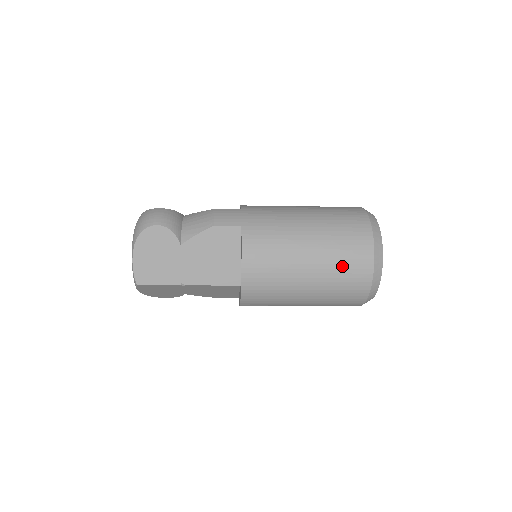
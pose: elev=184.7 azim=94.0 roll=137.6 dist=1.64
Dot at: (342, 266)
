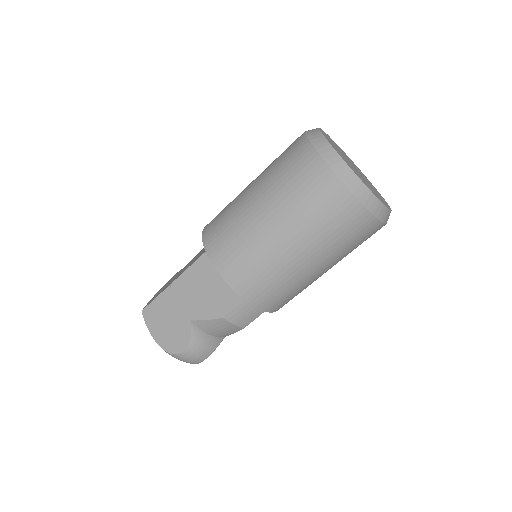
Dot at: occluded
